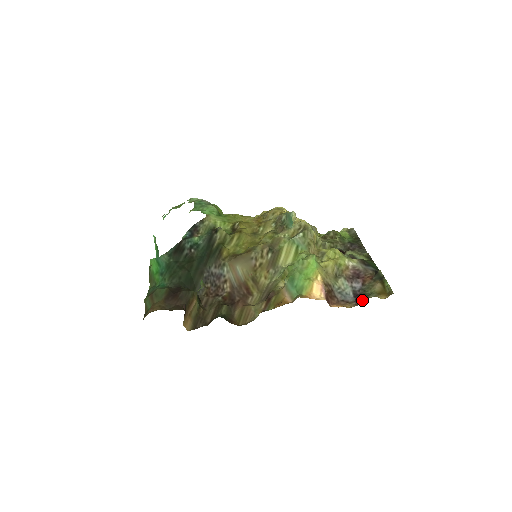
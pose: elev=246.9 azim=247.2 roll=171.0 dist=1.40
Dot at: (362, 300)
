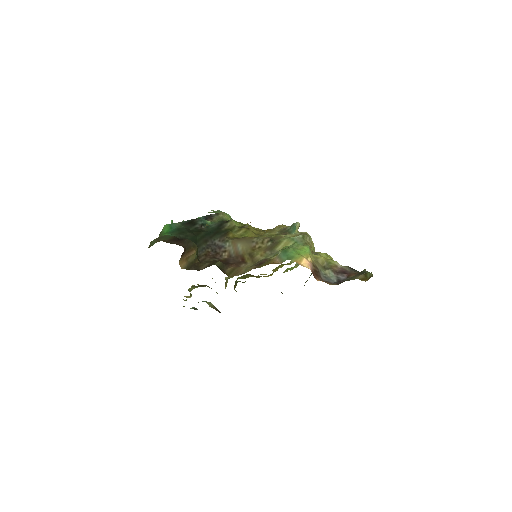
Dot at: (344, 281)
